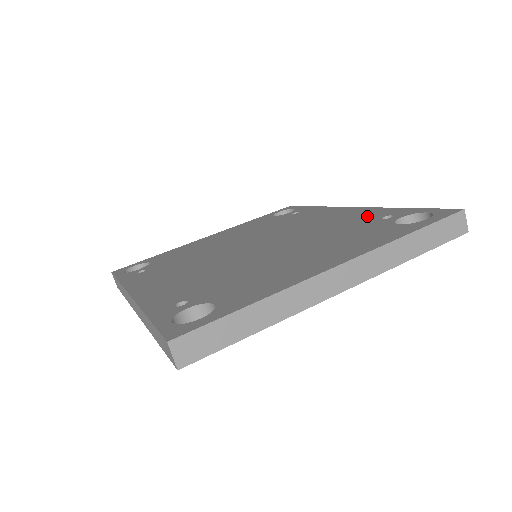
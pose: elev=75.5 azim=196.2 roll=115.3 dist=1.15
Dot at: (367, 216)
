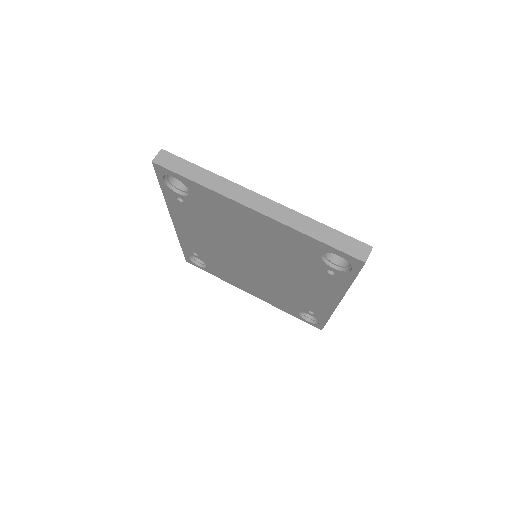
Dot at: occluded
